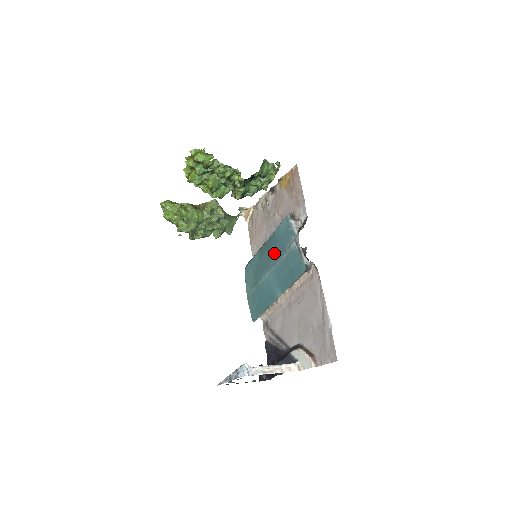
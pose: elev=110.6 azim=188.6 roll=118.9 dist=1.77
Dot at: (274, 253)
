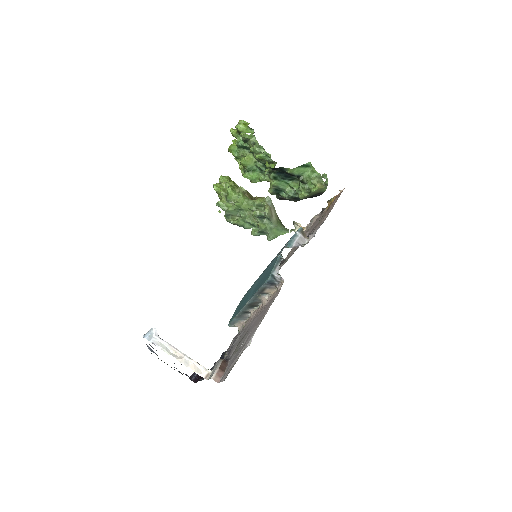
Dot at: occluded
